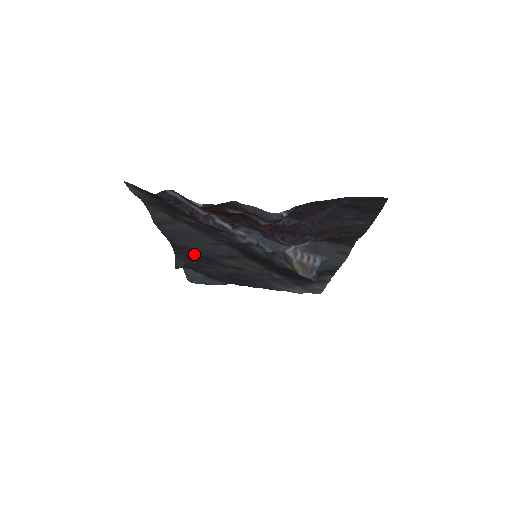
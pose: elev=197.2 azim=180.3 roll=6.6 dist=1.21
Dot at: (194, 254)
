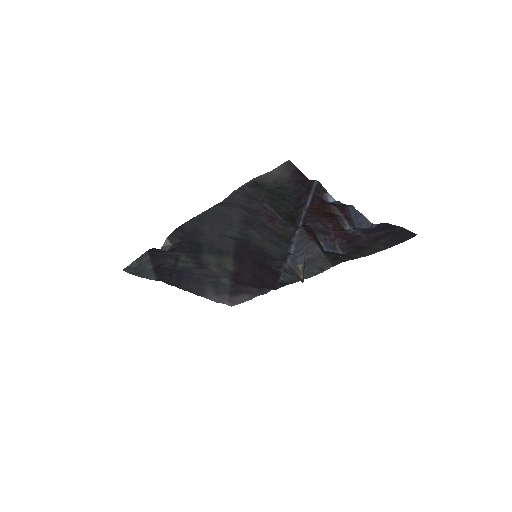
Dot at: (194, 241)
